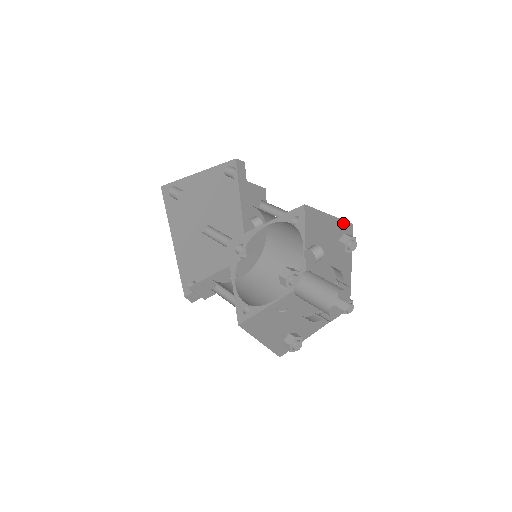
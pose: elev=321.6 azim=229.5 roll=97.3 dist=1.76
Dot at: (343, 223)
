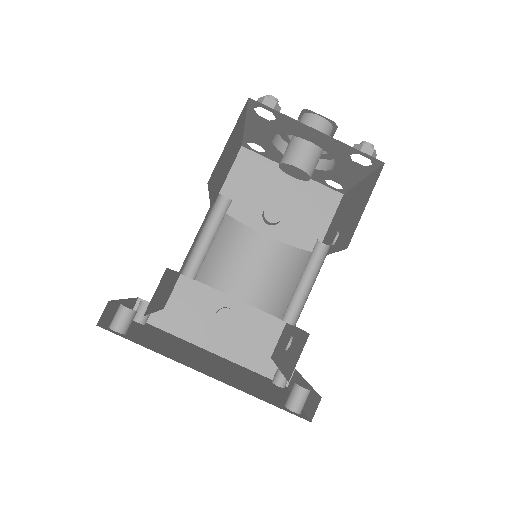
Dot at: (239, 160)
